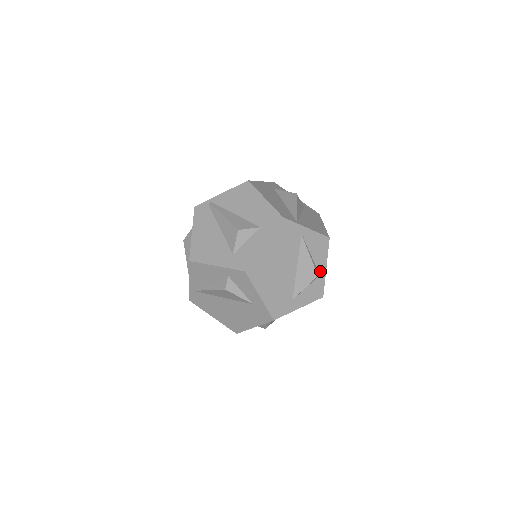
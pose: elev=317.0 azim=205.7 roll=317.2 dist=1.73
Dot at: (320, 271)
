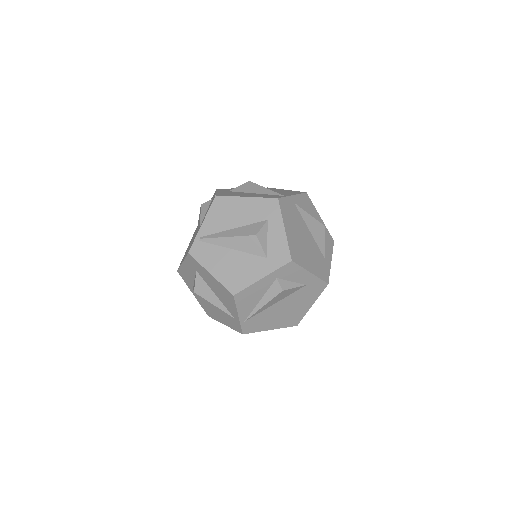
Dot at: occluded
